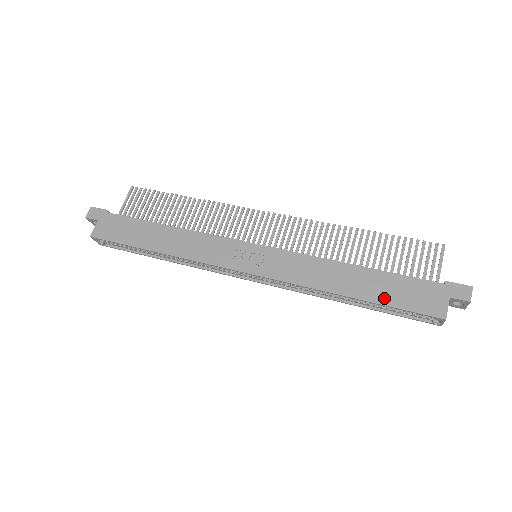
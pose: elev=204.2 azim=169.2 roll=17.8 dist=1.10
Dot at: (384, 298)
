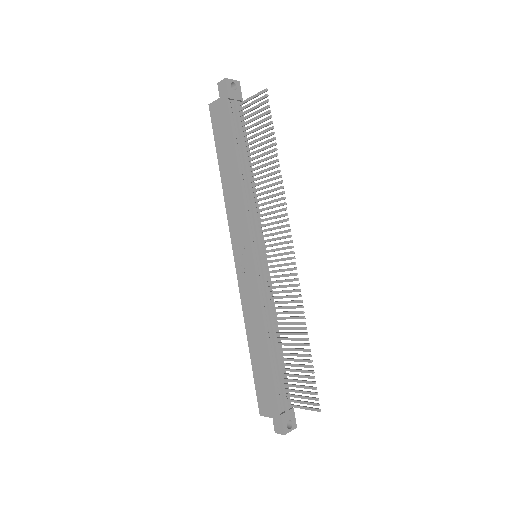
Dot at: (256, 371)
